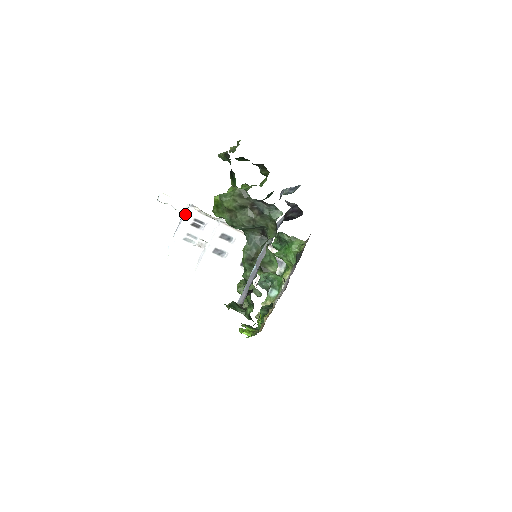
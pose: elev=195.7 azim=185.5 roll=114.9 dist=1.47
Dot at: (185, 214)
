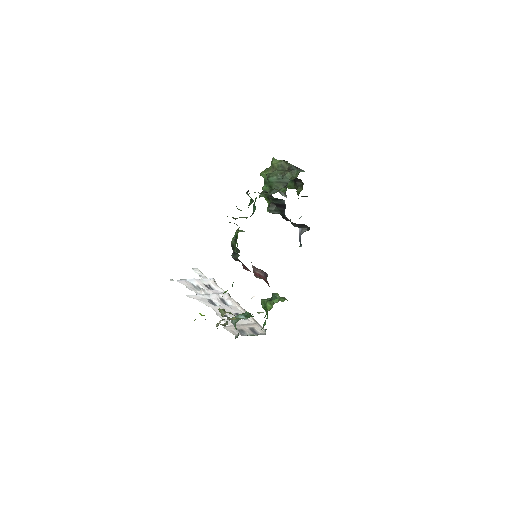
Dot at: (205, 279)
